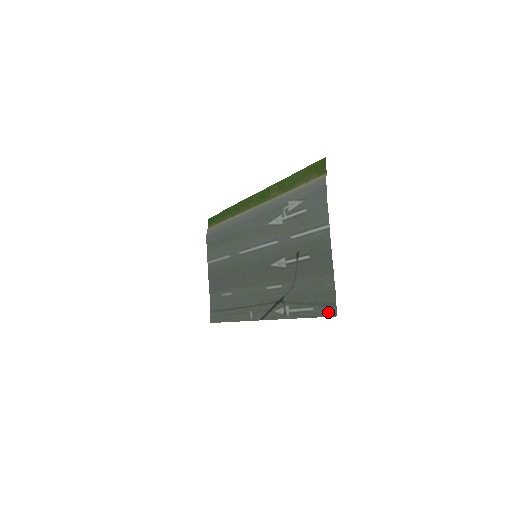
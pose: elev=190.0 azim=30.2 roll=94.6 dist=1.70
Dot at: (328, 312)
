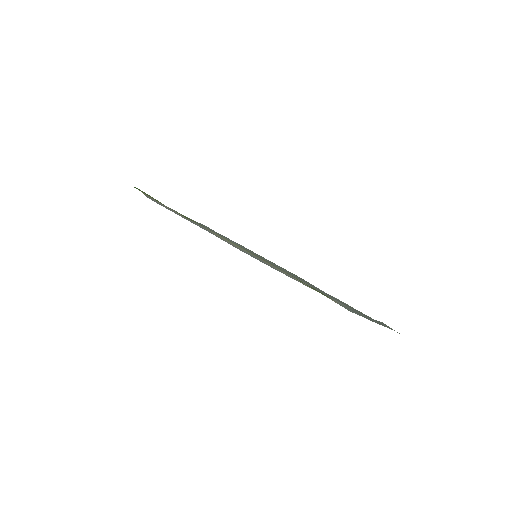
Dot at: occluded
